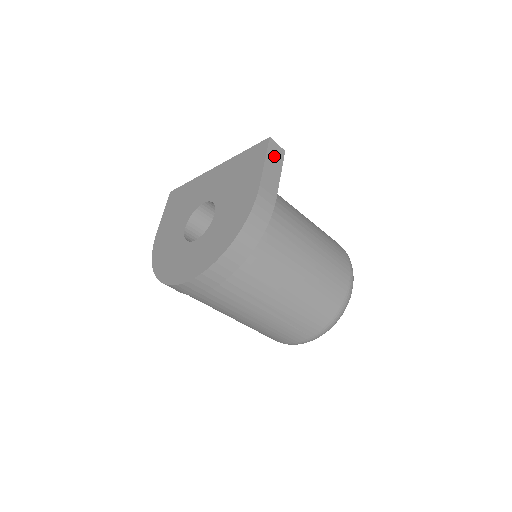
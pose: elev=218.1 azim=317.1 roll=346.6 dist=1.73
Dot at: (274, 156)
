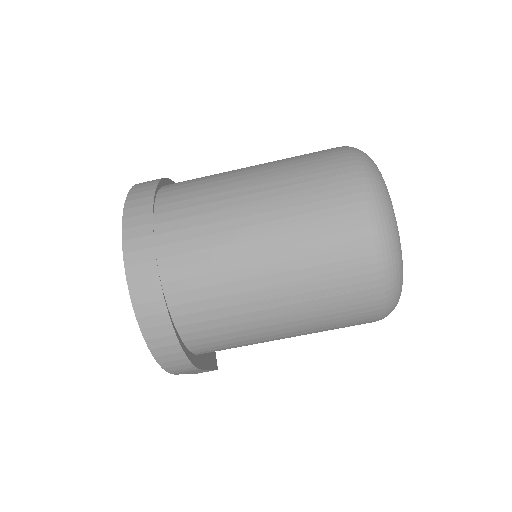
Dot at: occluded
